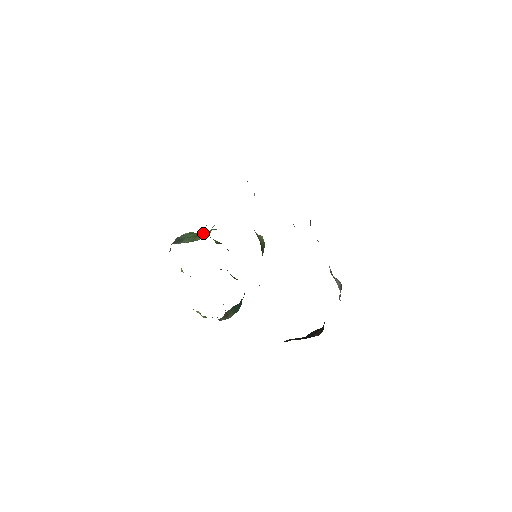
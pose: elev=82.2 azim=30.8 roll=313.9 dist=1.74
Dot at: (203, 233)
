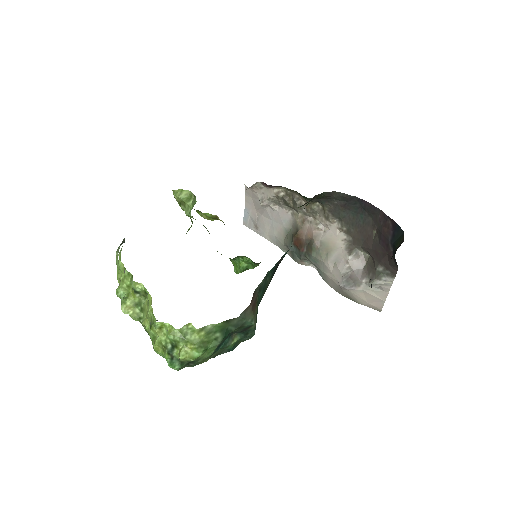
Dot at: occluded
